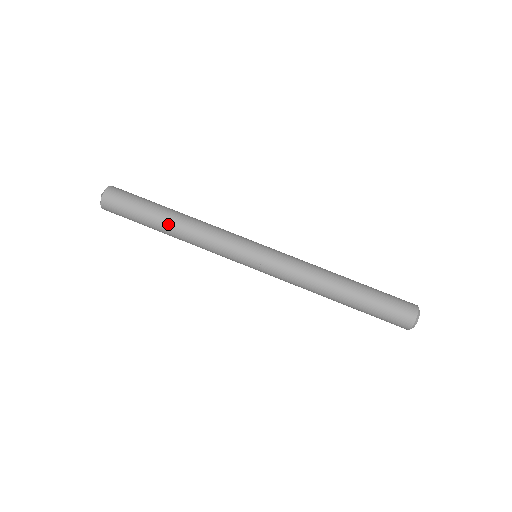
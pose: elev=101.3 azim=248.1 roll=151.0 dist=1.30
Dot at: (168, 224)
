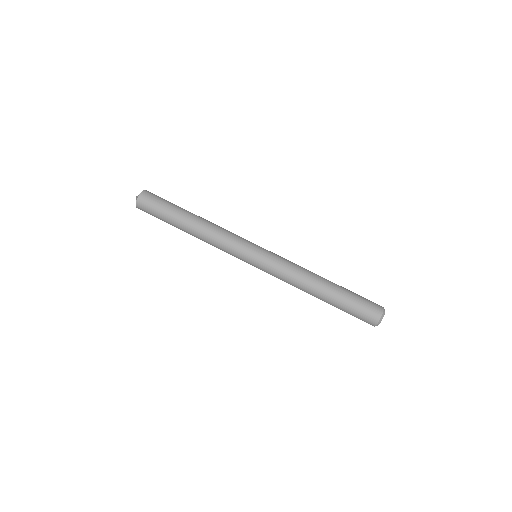
Dot at: (189, 222)
